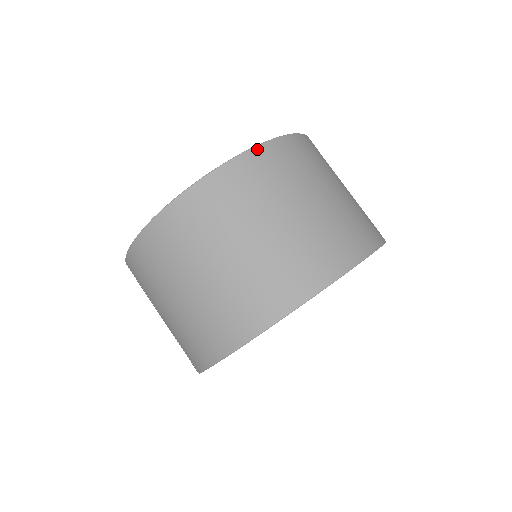
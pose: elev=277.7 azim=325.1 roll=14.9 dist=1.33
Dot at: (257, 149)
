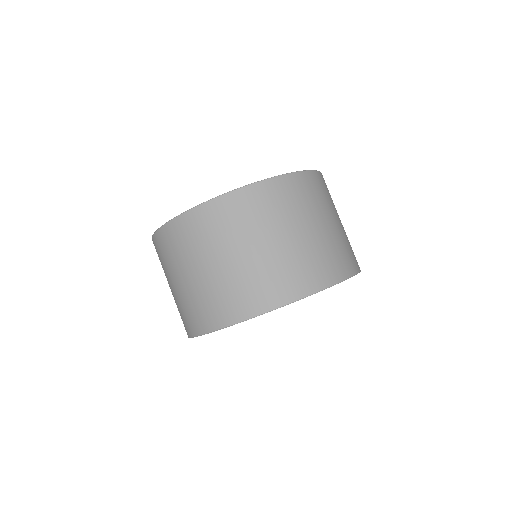
Dot at: (187, 214)
